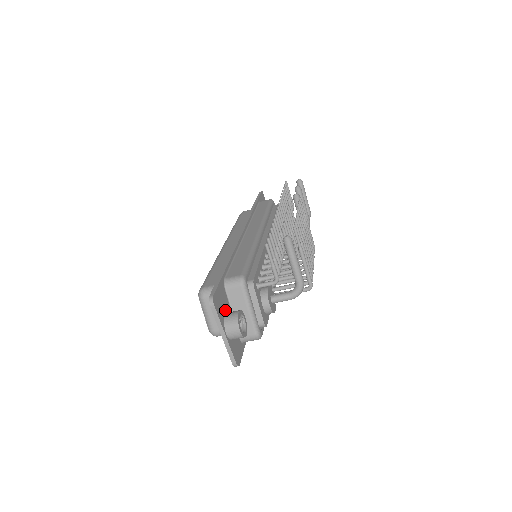
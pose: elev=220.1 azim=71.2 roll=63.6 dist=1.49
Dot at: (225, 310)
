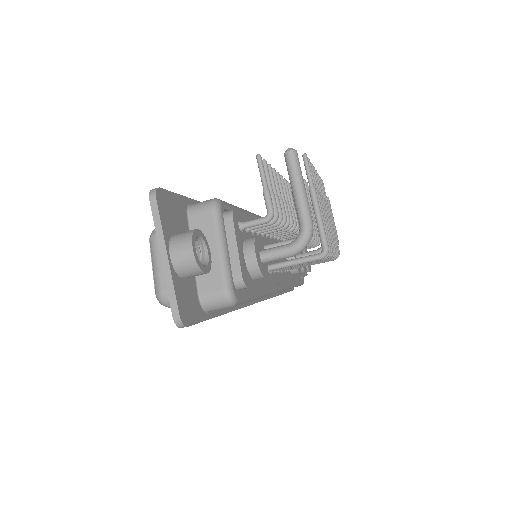
Dot at: (178, 232)
